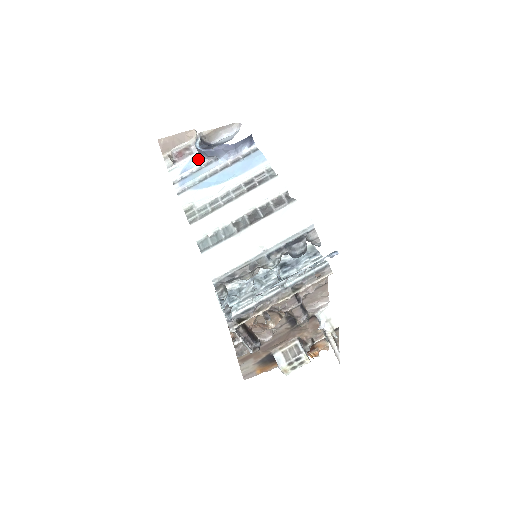
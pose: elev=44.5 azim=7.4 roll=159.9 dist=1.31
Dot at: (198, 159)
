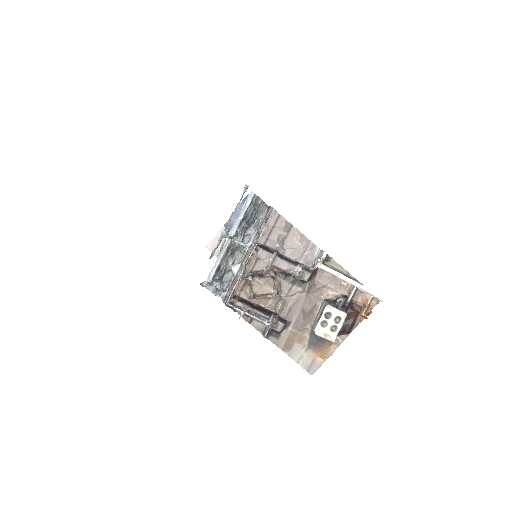
Dot at: occluded
